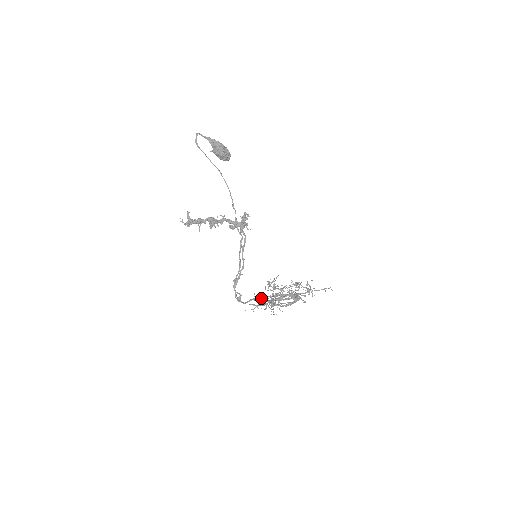
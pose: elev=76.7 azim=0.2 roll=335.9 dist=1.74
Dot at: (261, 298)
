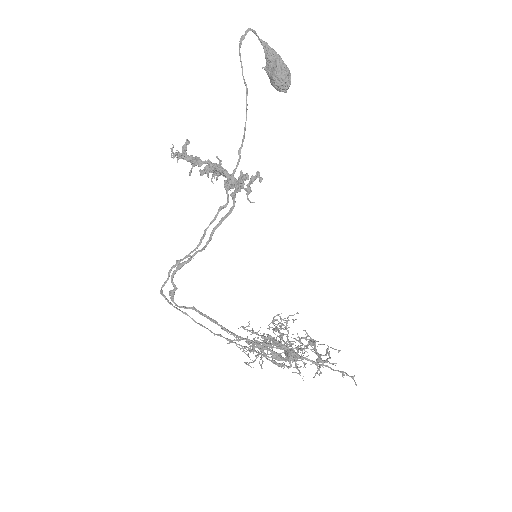
Dot at: (253, 333)
